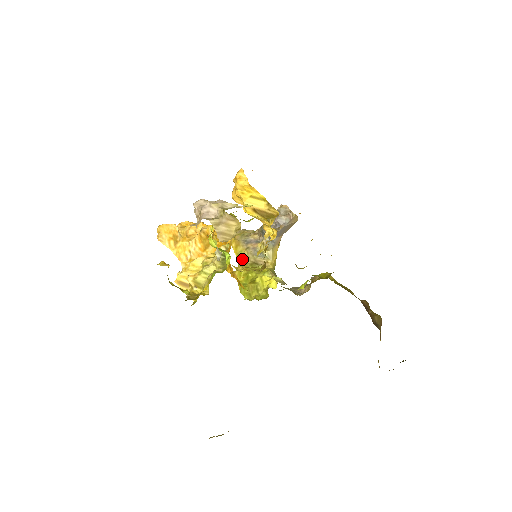
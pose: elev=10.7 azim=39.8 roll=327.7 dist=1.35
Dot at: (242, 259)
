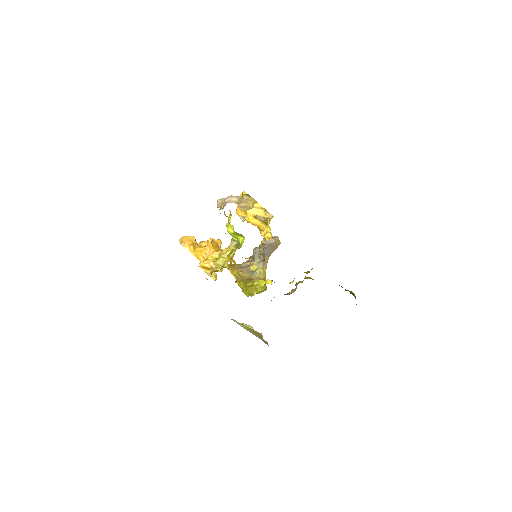
Dot at: (239, 277)
